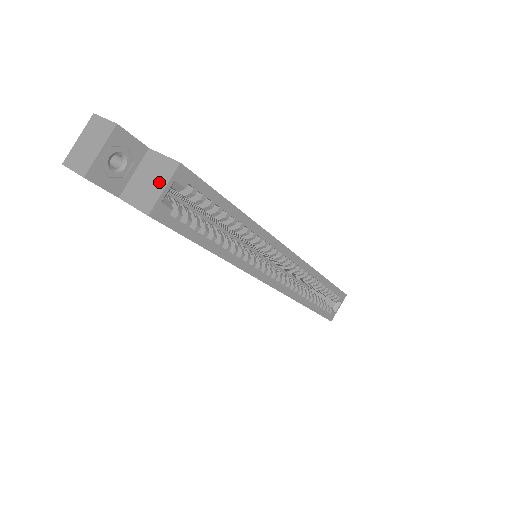
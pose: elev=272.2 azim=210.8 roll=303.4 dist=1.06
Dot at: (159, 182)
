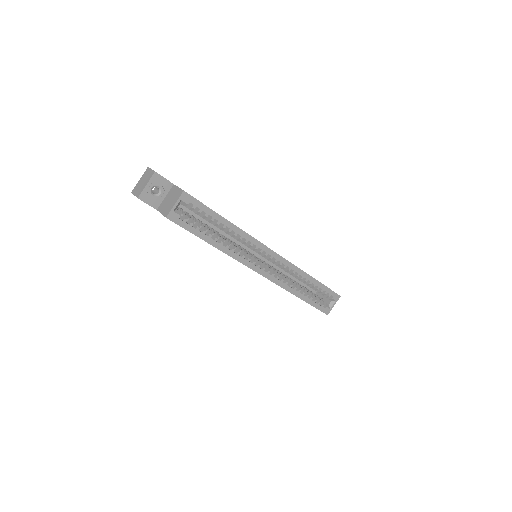
Dot at: (174, 201)
